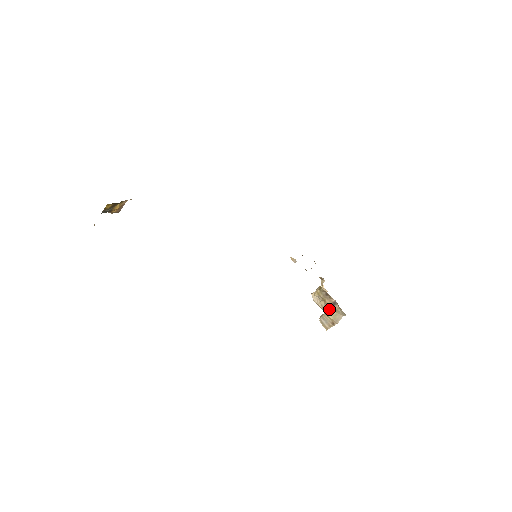
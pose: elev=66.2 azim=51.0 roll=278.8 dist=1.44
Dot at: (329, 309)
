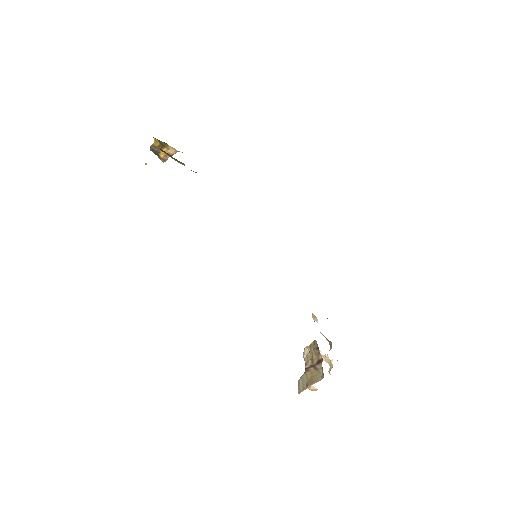
Dot at: (312, 366)
